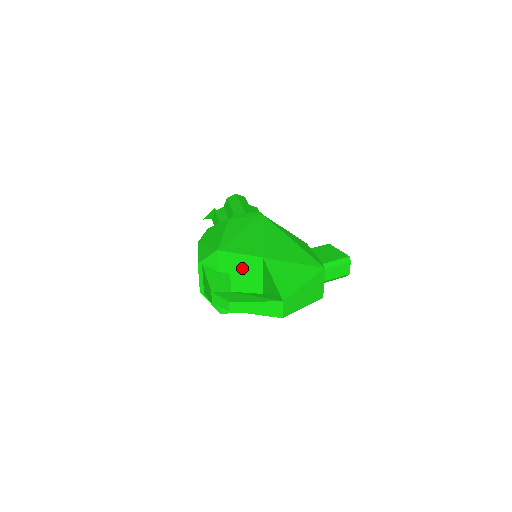
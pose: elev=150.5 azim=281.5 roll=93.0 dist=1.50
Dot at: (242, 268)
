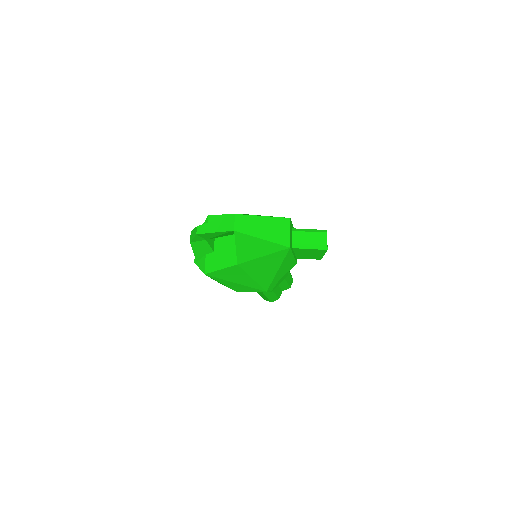
Dot at: occluded
